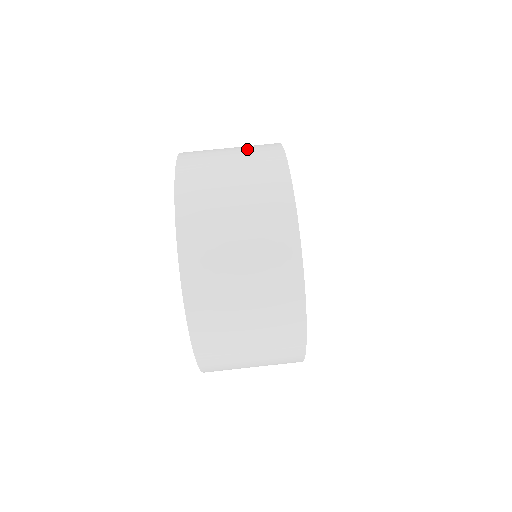
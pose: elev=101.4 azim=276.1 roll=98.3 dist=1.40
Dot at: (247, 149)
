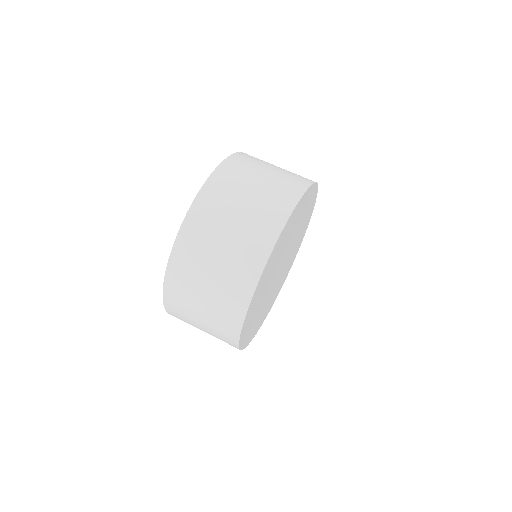
Dot at: (283, 175)
